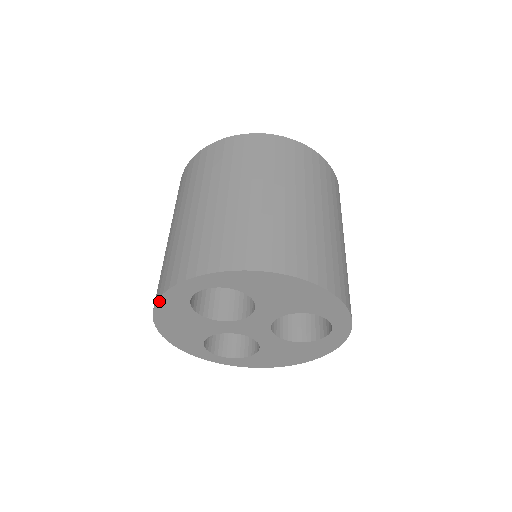
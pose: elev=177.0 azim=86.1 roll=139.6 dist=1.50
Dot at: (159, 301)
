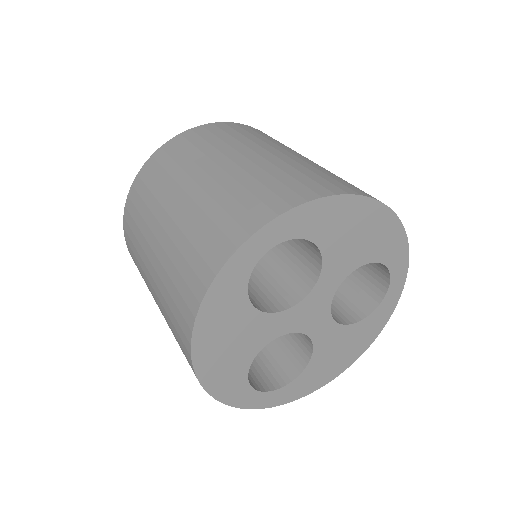
Dot at: (207, 295)
